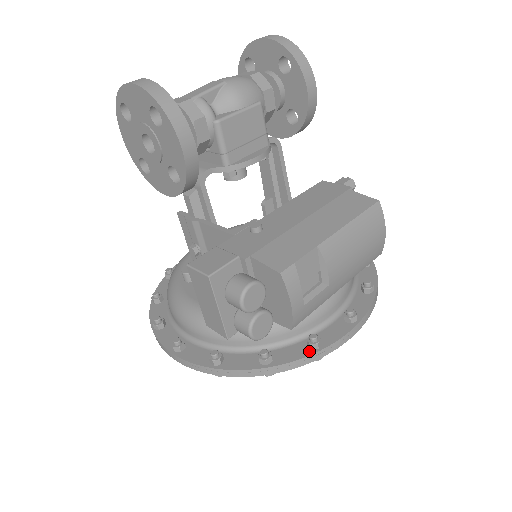
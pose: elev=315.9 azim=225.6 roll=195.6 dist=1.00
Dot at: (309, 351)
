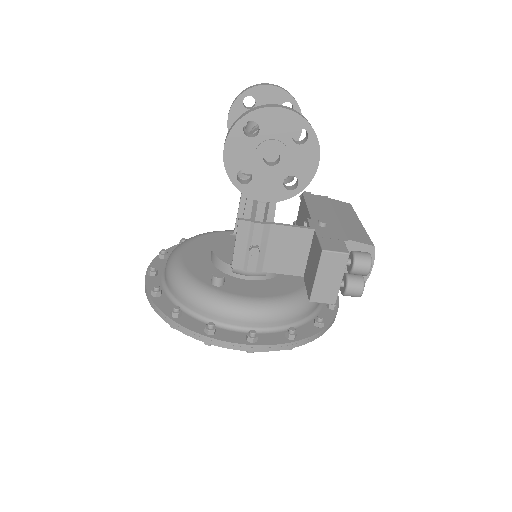
Dot at: (334, 311)
